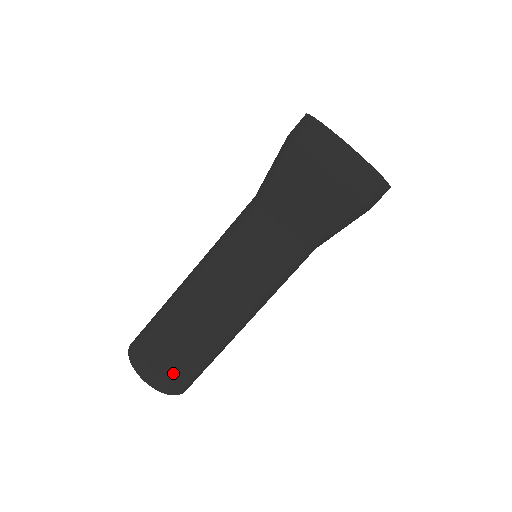
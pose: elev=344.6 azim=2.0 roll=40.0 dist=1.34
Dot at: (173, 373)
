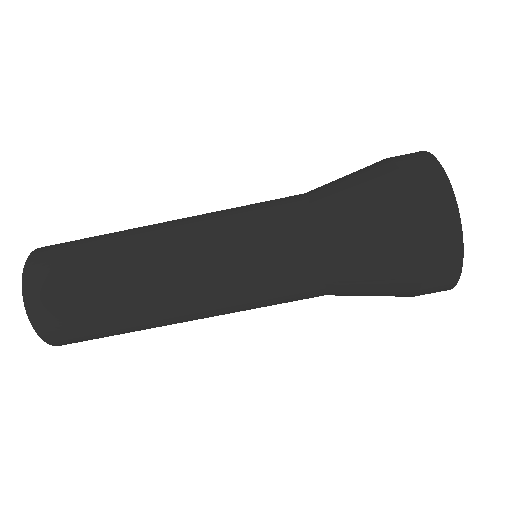
Dot at: (63, 309)
